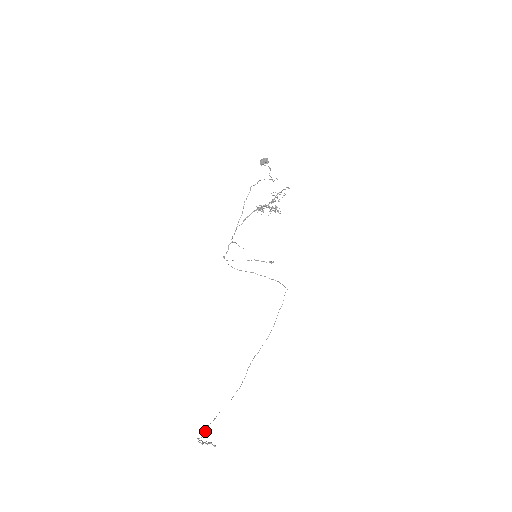
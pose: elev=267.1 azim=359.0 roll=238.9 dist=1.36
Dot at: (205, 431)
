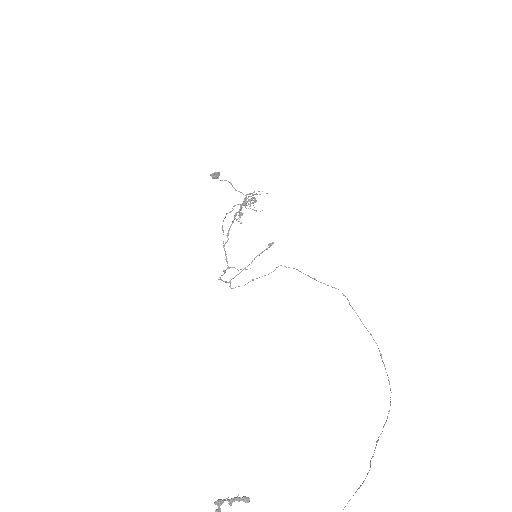
Dot at: out of frame
